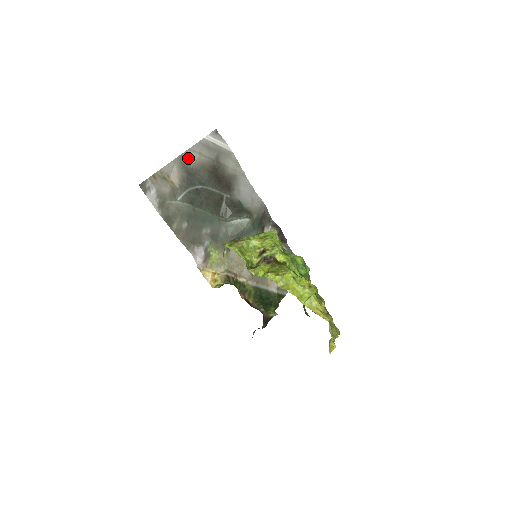
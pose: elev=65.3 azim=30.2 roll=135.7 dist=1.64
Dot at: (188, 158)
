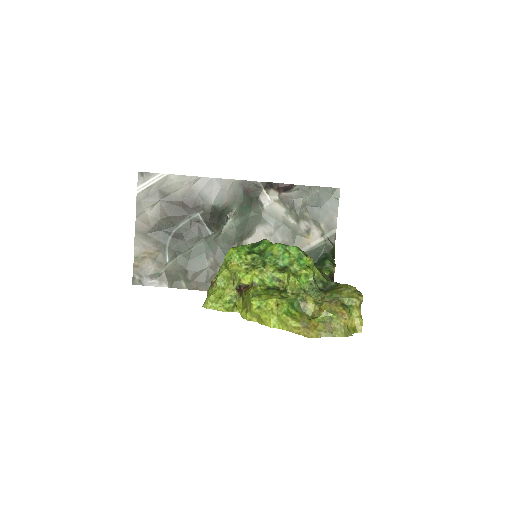
Dot at: (142, 224)
